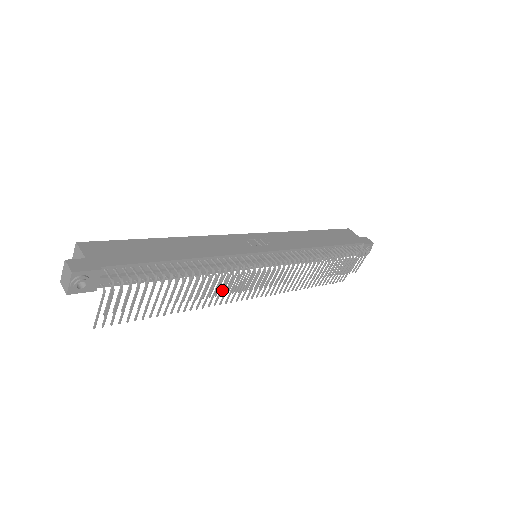
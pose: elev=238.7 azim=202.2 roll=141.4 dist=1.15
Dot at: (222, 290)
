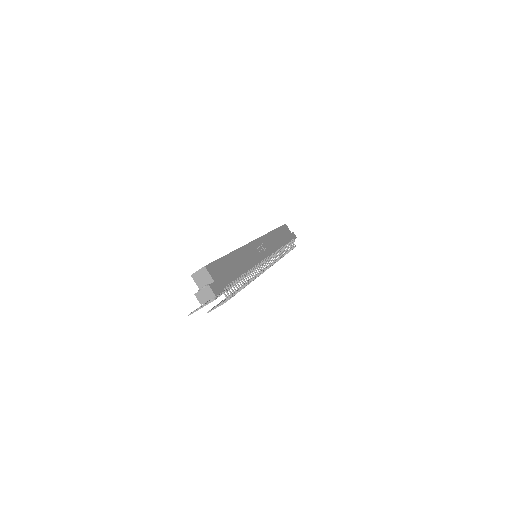
Dot at: occluded
